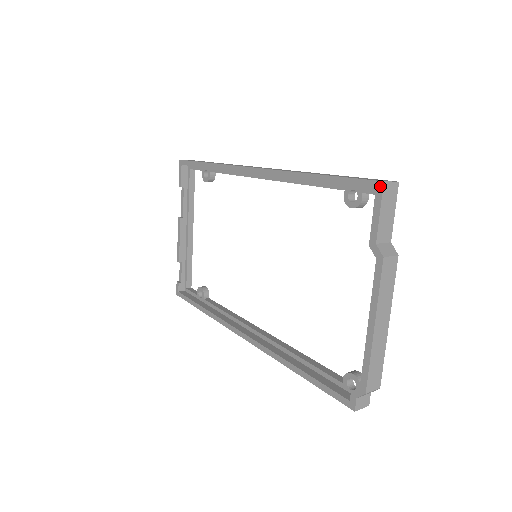
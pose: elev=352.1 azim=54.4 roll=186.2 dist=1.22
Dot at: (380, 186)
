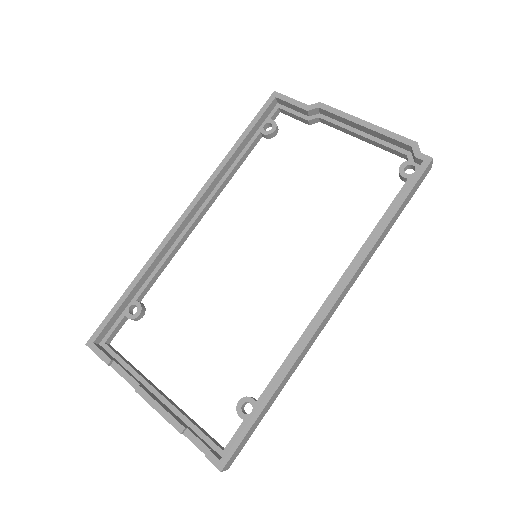
Dot at: (275, 94)
